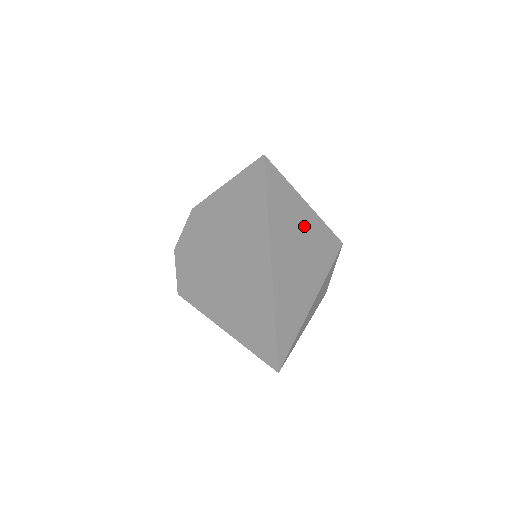
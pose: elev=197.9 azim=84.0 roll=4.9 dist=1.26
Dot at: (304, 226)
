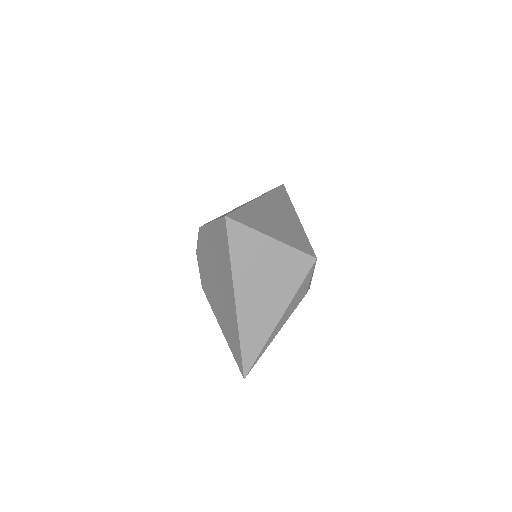
Dot at: (271, 262)
